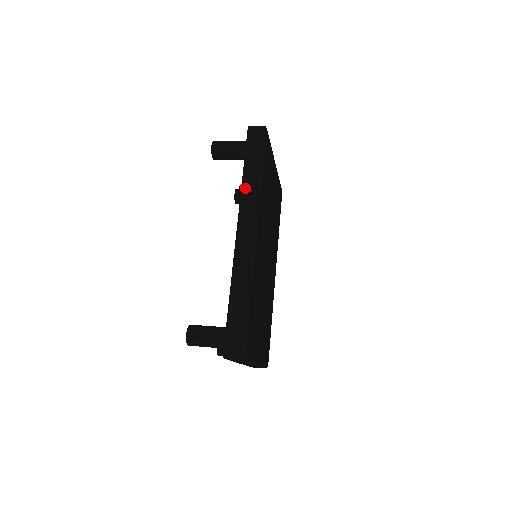
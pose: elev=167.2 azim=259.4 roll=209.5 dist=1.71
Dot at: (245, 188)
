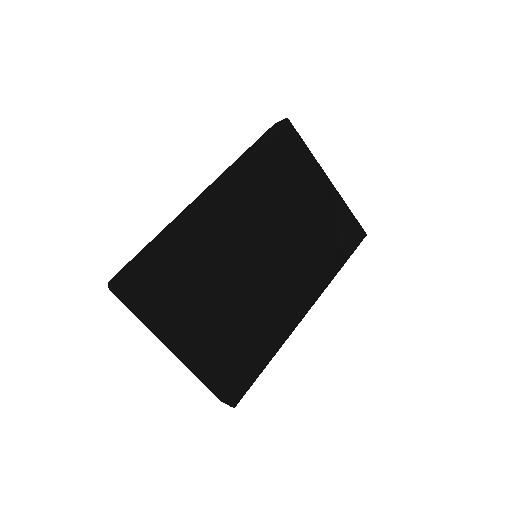
Dot at: (235, 162)
